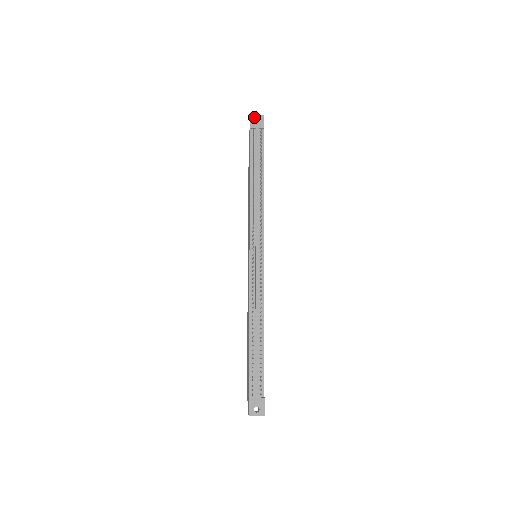
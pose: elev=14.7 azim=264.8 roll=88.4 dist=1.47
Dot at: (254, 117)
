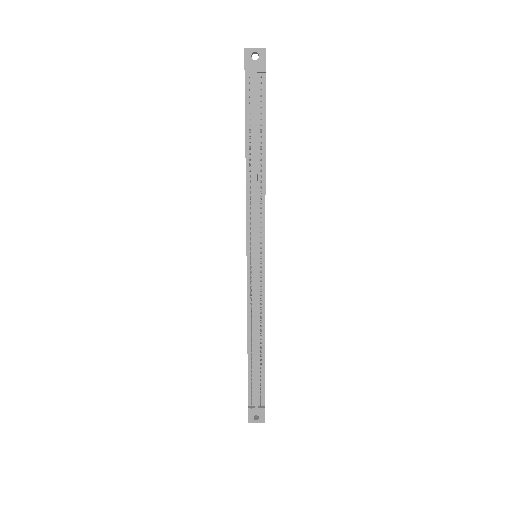
Dot at: (250, 52)
